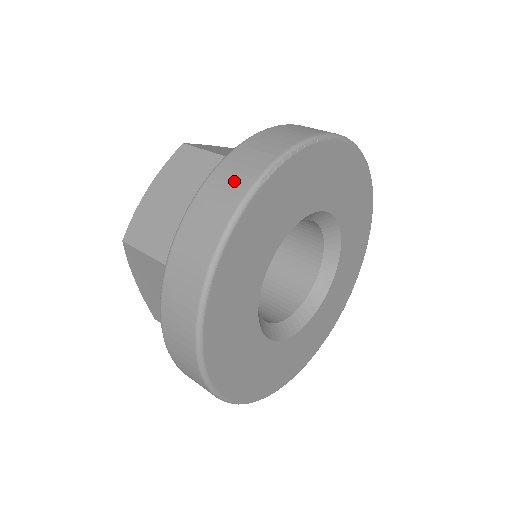
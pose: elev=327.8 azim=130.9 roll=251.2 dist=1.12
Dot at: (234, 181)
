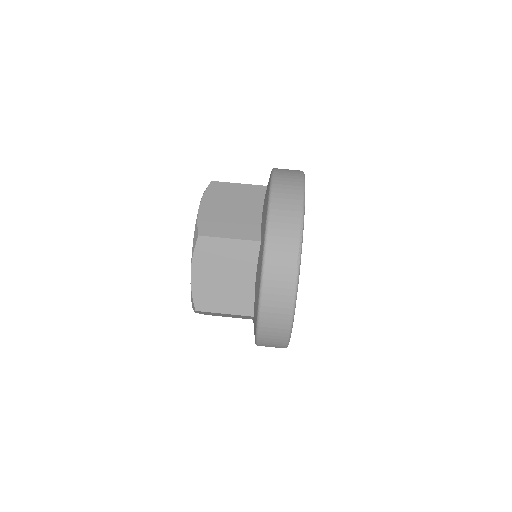
Dot at: occluded
